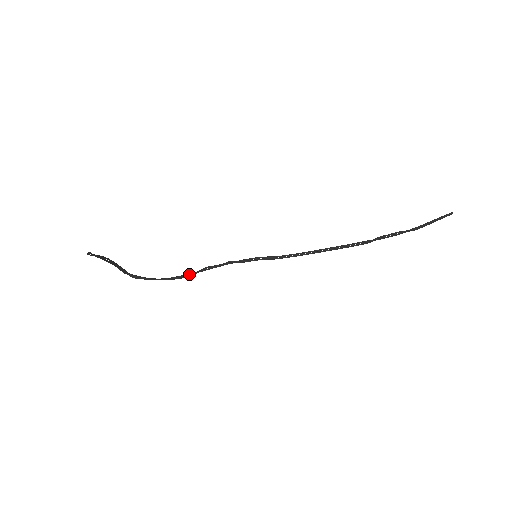
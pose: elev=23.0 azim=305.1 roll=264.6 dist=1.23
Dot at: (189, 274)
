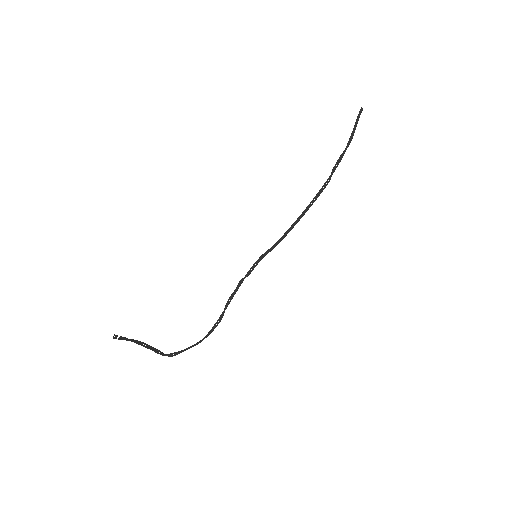
Dot at: (218, 320)
